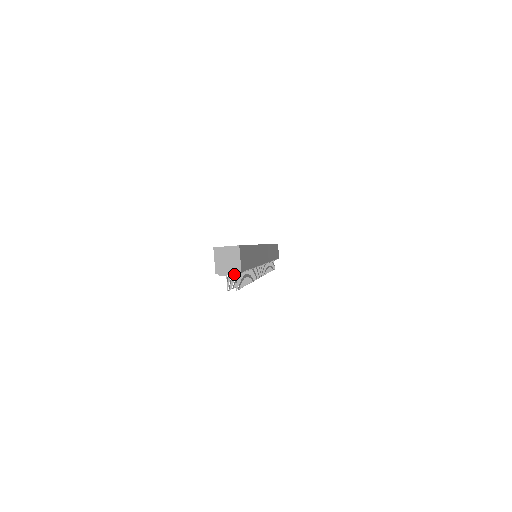
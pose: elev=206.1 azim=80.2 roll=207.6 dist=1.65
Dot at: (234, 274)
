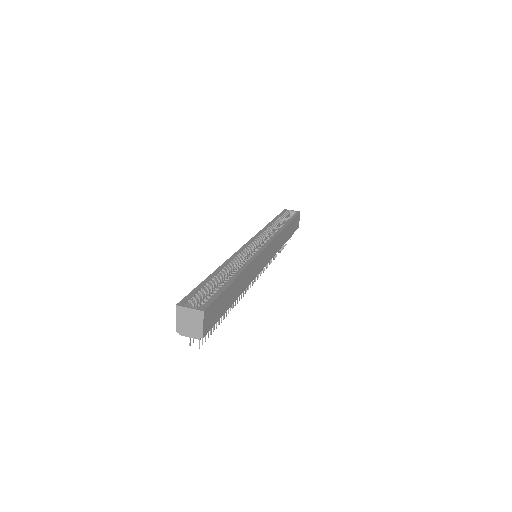
Dot at: (195, 338)
